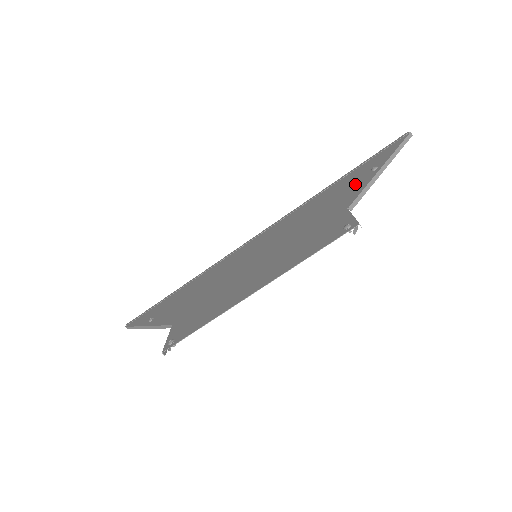
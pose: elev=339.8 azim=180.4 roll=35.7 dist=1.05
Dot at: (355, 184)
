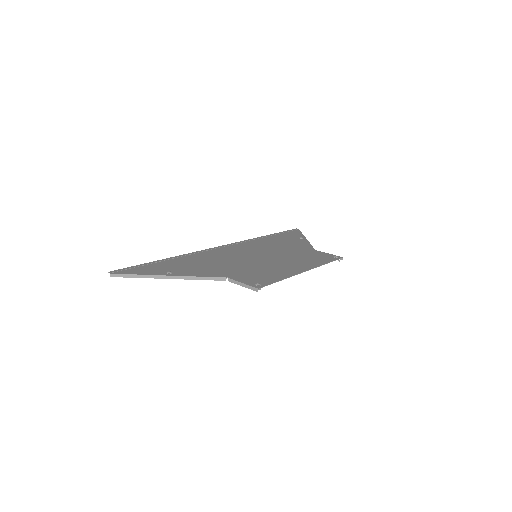
Dot at: (296, 241)
